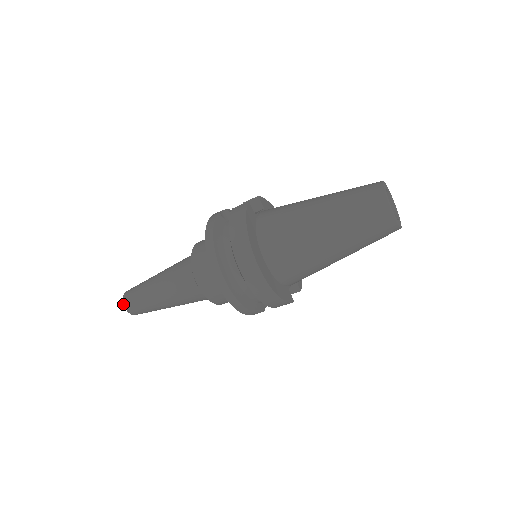
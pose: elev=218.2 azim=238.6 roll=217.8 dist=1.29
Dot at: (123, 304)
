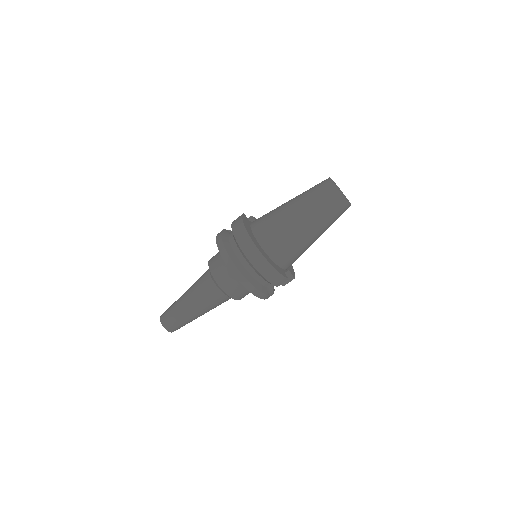
Dot at: occluded
